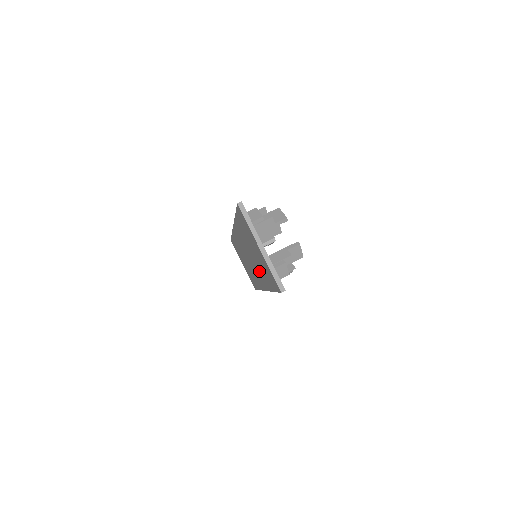
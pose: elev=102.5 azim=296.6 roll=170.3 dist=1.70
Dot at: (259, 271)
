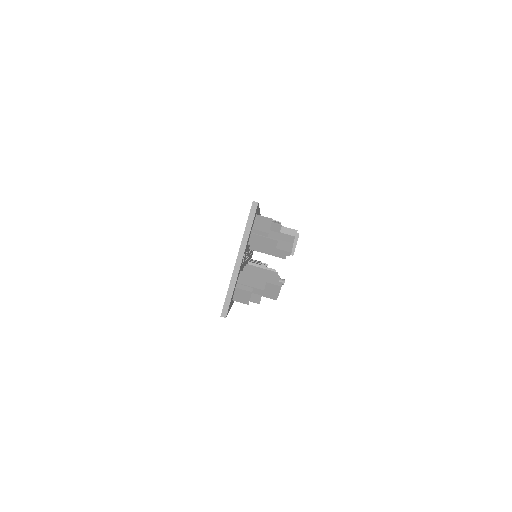
Dot at: occluded
